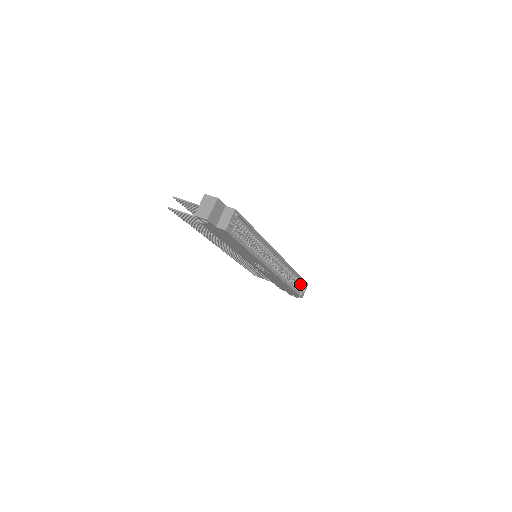
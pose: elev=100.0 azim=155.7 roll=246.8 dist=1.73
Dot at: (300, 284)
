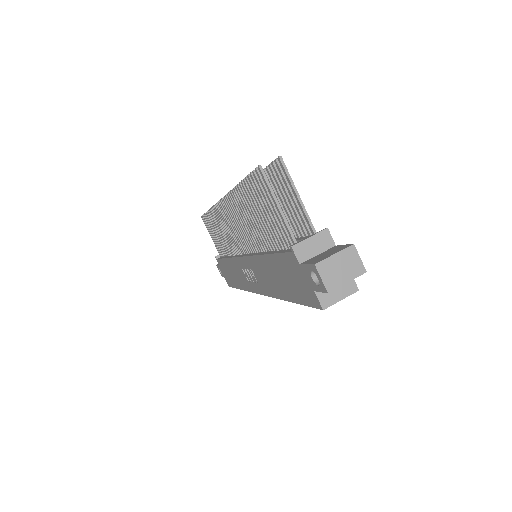
Dot at: occluded
